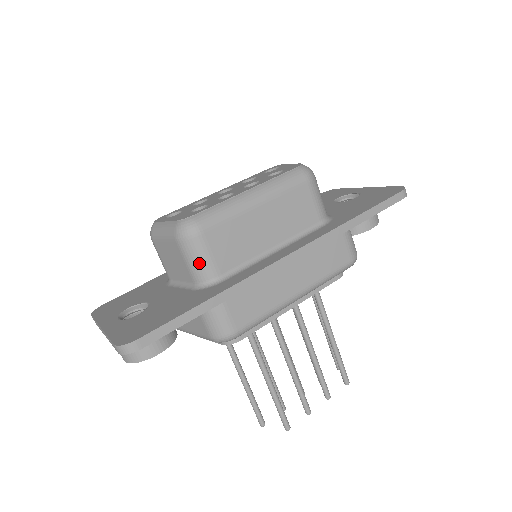
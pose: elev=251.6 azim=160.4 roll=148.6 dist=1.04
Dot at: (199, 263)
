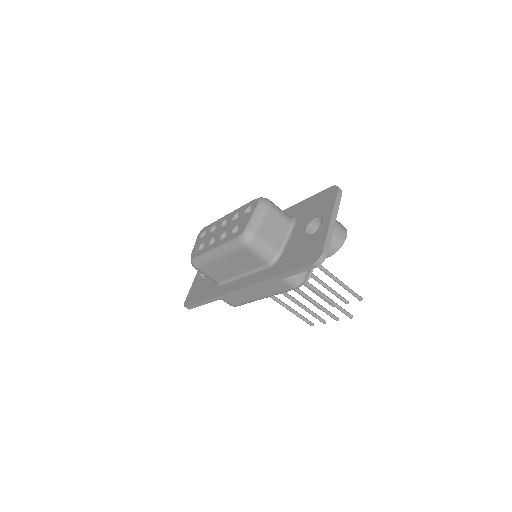
Dot at: (207, 276)
